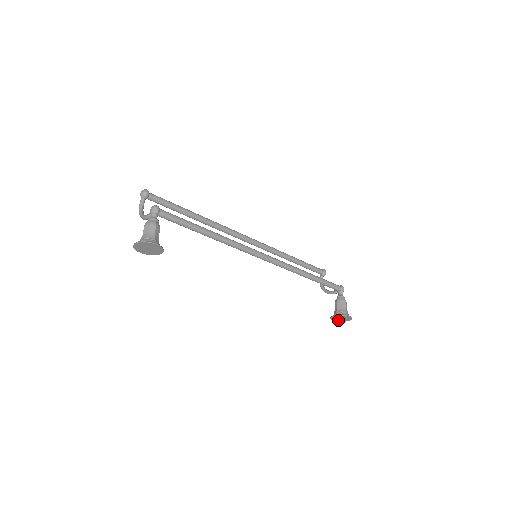
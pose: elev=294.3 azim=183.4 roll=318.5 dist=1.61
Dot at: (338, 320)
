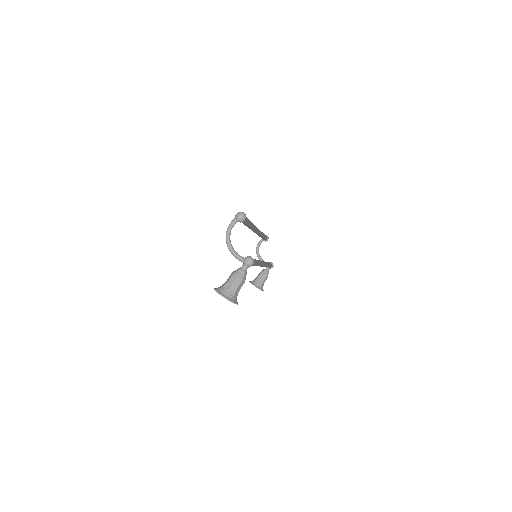
Dot at: occluded
